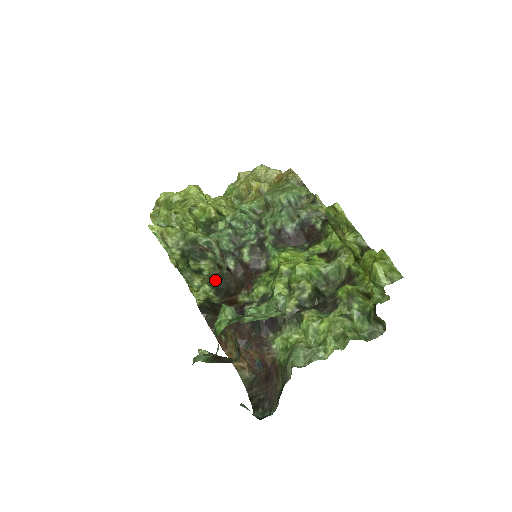
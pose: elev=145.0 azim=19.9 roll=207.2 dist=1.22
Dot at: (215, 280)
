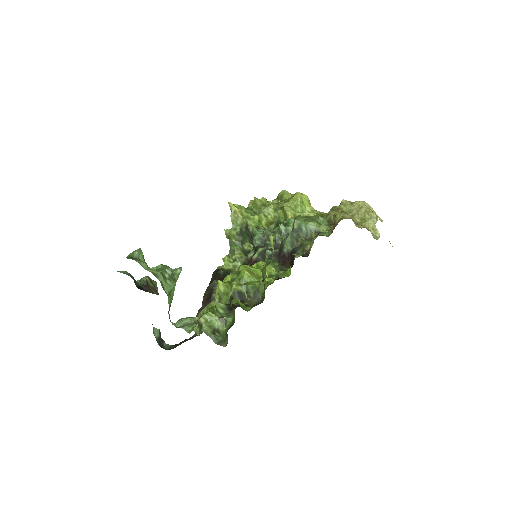
Dot at: (247, 263)
